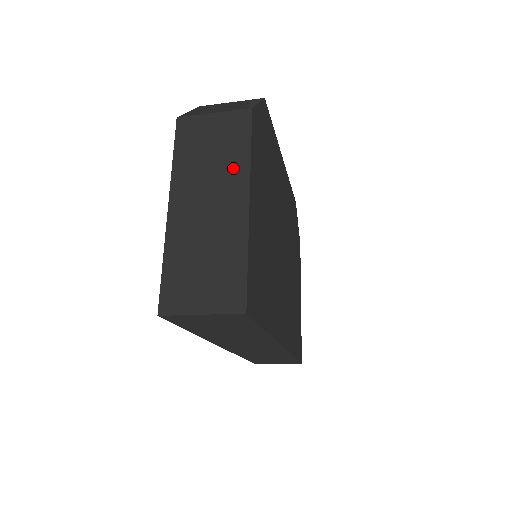
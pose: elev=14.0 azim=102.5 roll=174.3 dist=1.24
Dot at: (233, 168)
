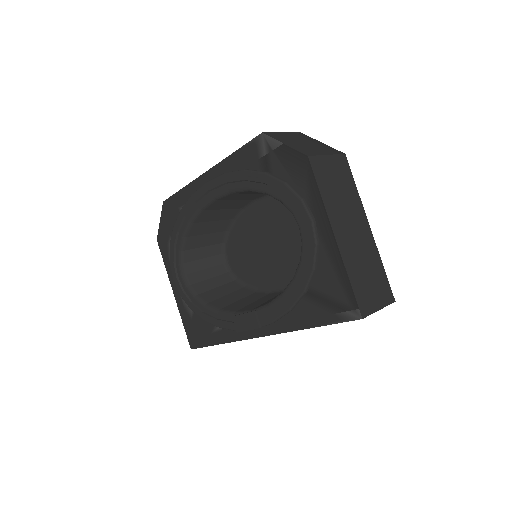
Dot at: (354, 202)
